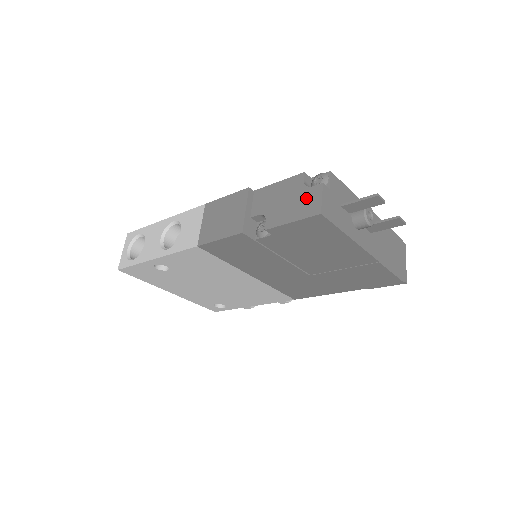
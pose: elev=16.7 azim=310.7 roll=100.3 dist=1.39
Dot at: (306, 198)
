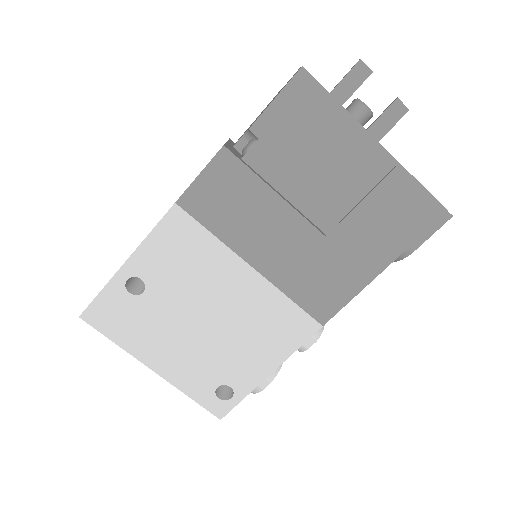
Dot at: occluded
